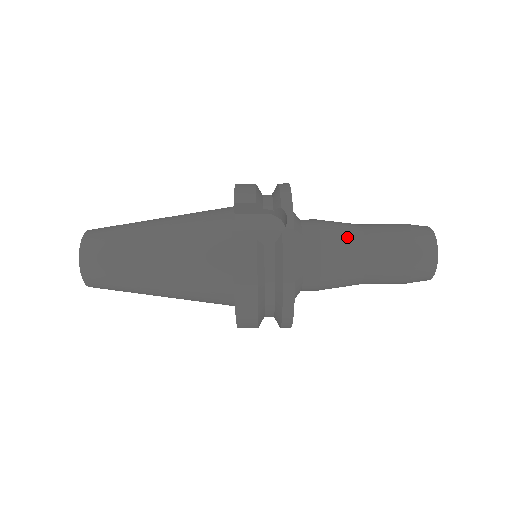
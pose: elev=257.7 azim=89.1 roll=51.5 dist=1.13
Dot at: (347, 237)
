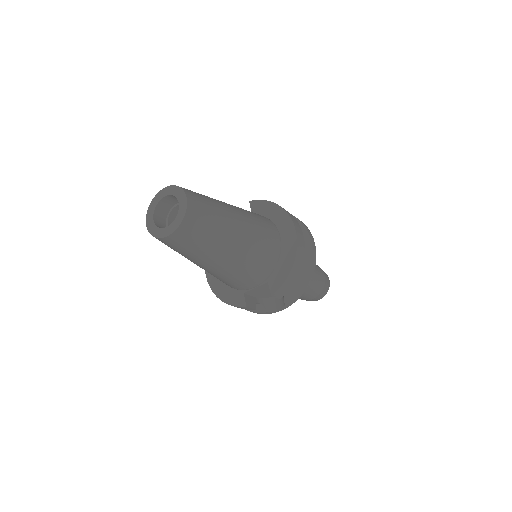
Dot at: occluded
